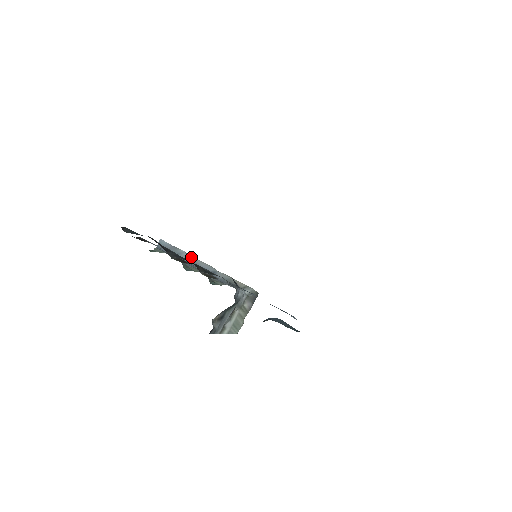
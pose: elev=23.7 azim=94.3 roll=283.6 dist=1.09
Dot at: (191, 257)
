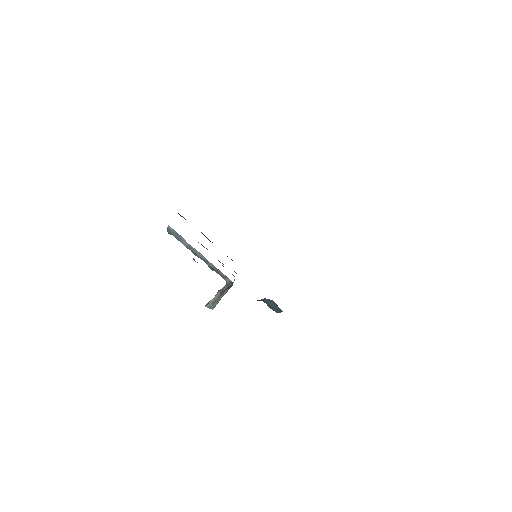
Dot at: (190, 245)
